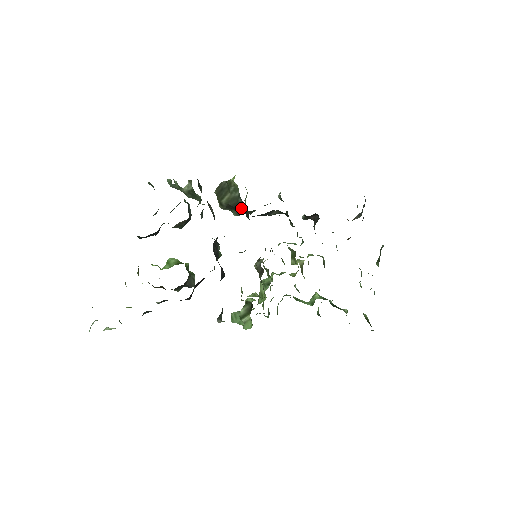
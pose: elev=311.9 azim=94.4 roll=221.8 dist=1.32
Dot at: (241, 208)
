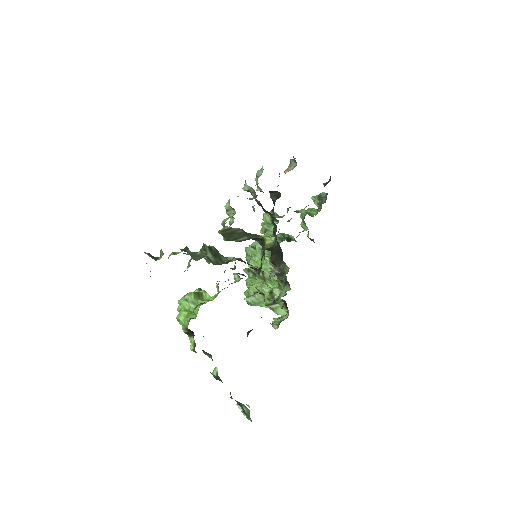
Dot at: (252, 239)
